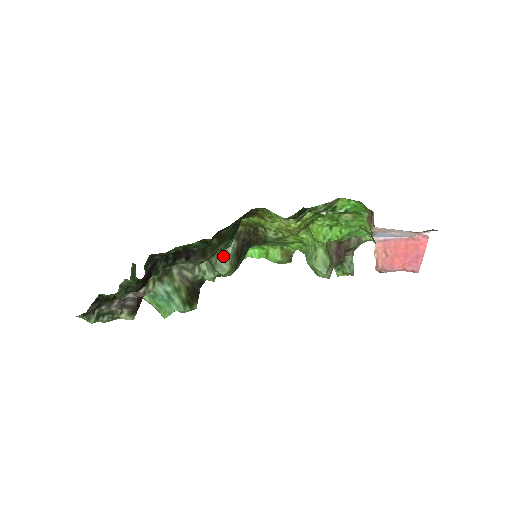
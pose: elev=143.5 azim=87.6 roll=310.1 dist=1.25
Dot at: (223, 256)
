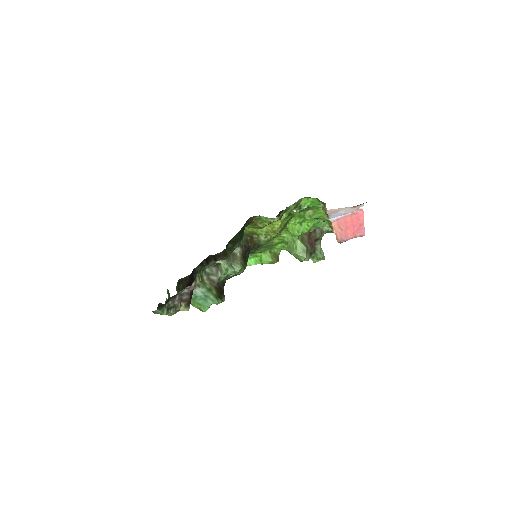
Dot at: (235, 259)
